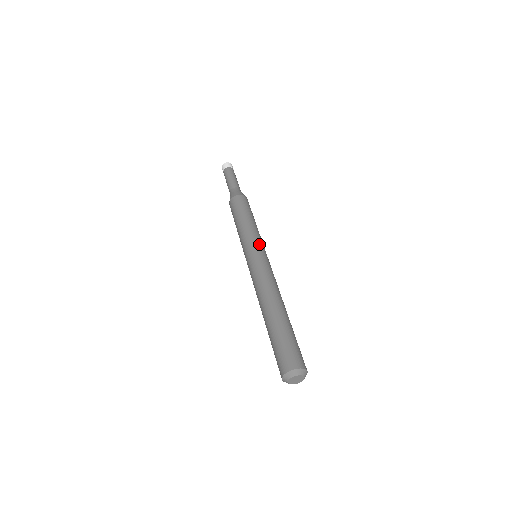
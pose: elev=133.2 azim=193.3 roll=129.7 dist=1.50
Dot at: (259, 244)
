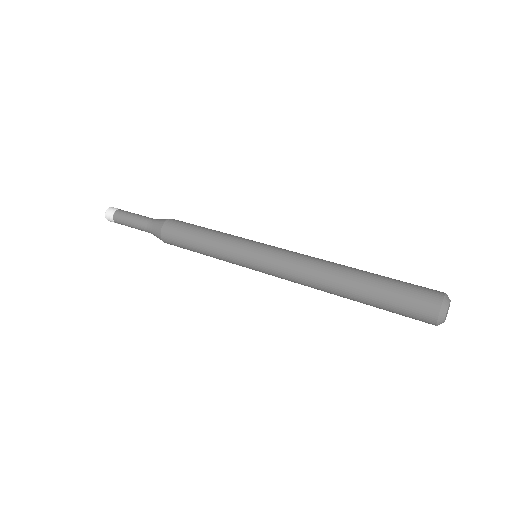
Dot at: occluded
